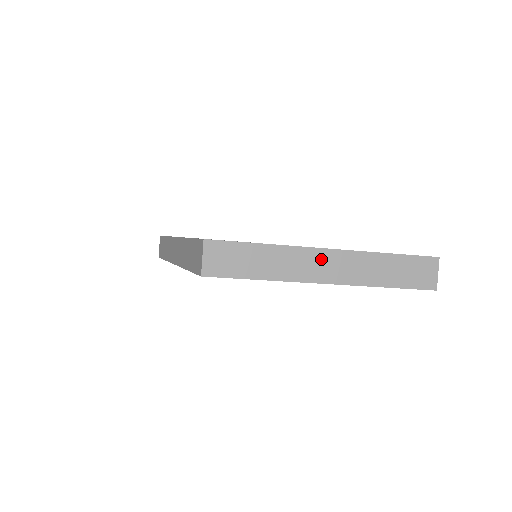
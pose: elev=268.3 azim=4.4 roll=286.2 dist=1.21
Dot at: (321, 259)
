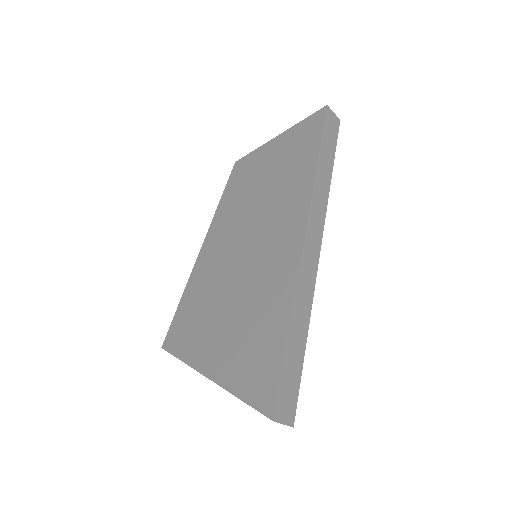
Dot at: occluded
